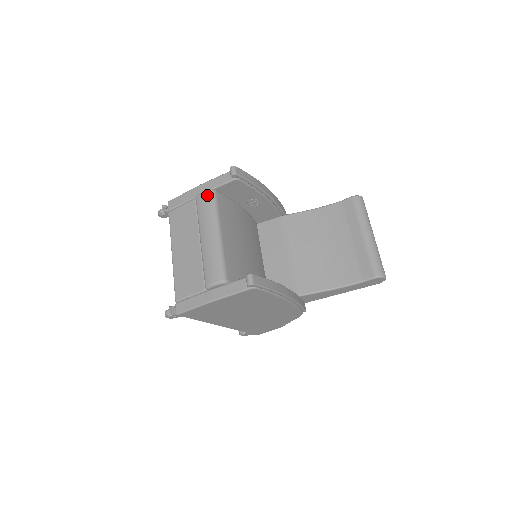
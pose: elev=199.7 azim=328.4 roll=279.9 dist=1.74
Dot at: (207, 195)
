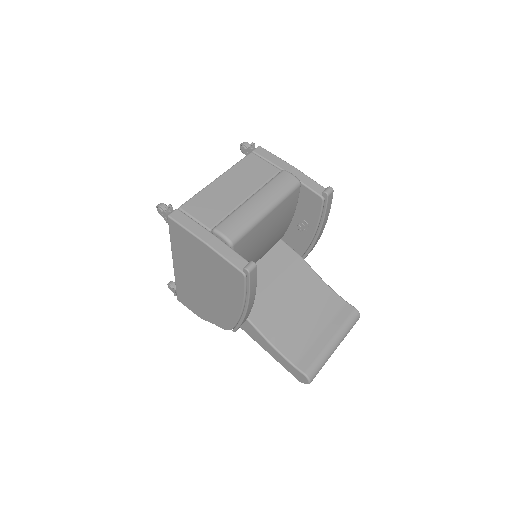
Dot at: (293, 179)
